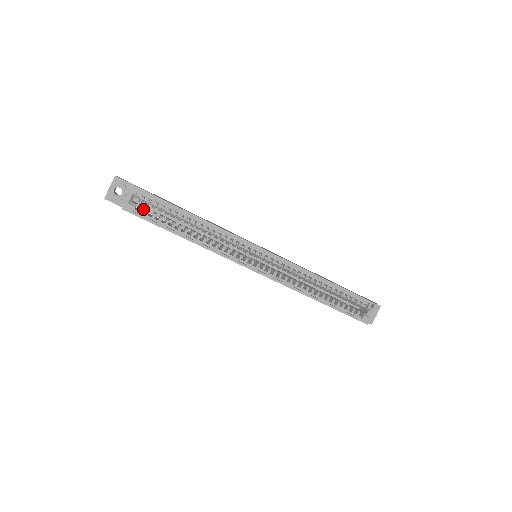
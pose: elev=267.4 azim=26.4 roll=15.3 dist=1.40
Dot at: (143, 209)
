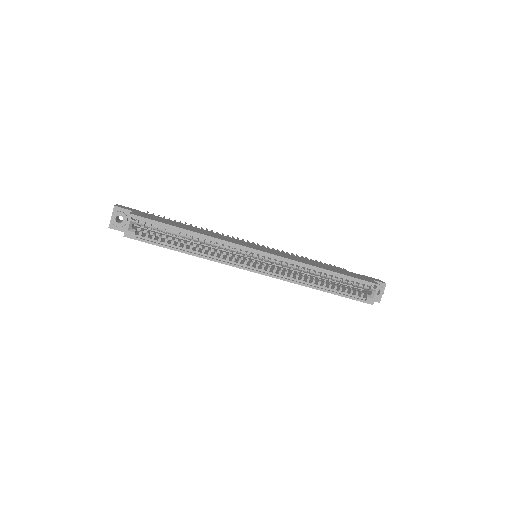
Dot at: (144, 232)
